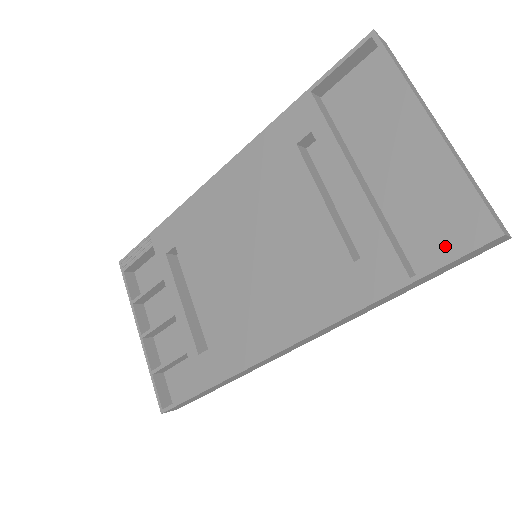
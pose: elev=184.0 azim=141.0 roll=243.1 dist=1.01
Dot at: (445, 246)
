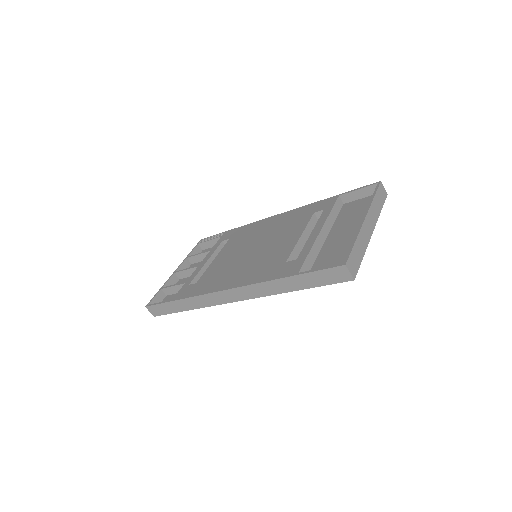
Dot at: occluded
